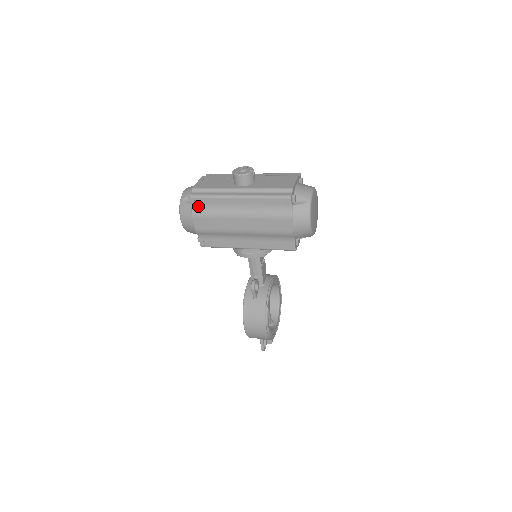
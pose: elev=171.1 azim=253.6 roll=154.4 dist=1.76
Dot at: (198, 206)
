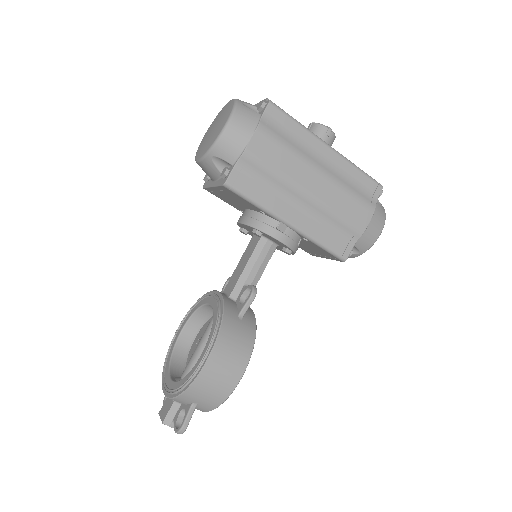
Dot at: (272, 121)
